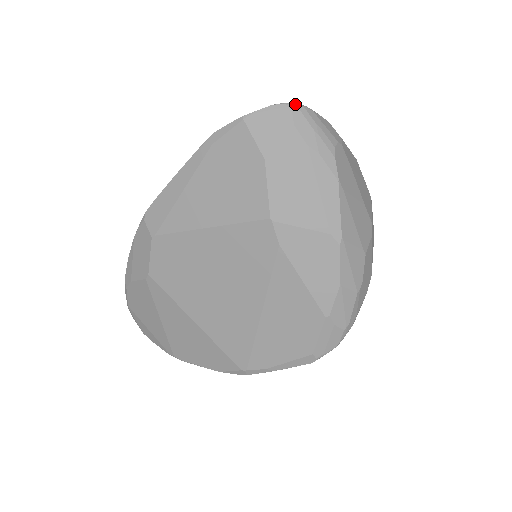
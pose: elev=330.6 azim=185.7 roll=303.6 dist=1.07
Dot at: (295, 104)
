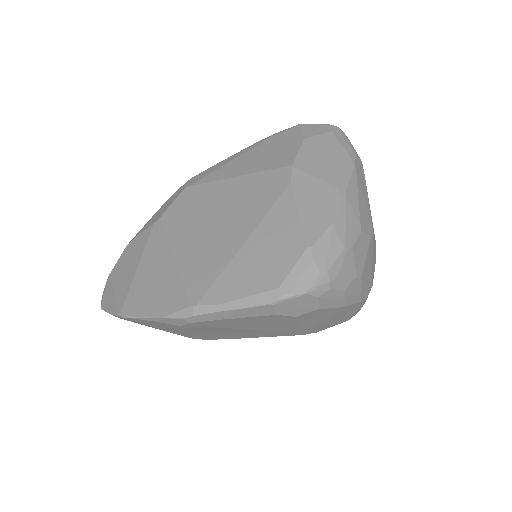
Dot at: (338, 127)
